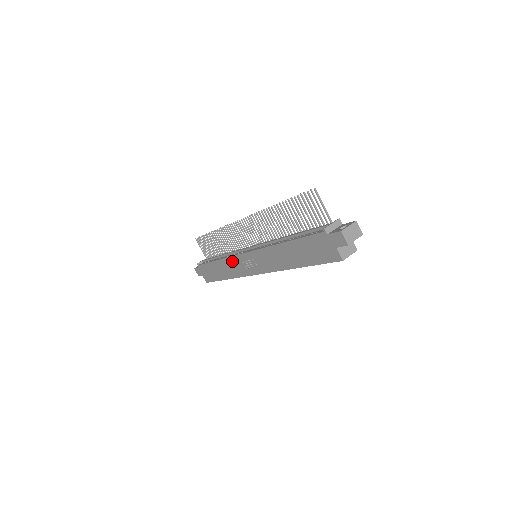
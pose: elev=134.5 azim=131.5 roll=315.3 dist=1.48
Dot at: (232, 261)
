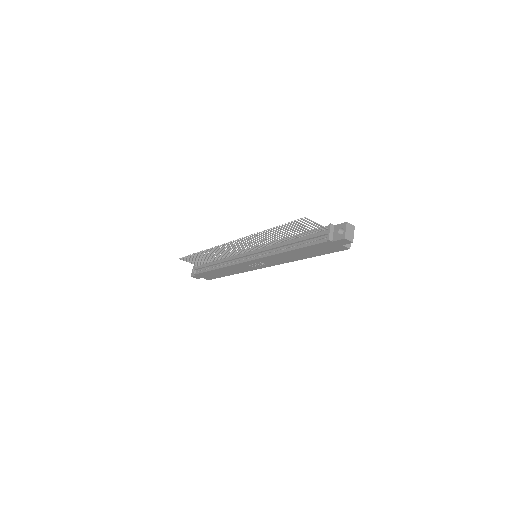
Dot at: (236, 267)
